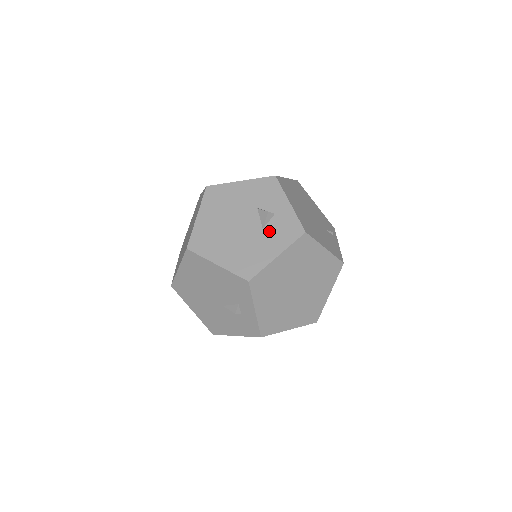
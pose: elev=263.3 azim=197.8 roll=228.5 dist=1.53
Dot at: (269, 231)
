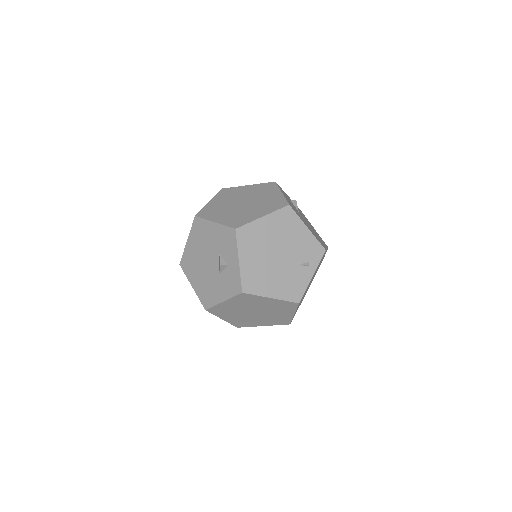
Dot at: (222, 278)
